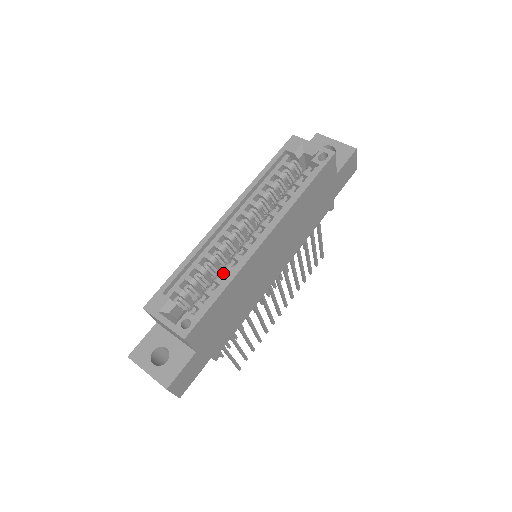
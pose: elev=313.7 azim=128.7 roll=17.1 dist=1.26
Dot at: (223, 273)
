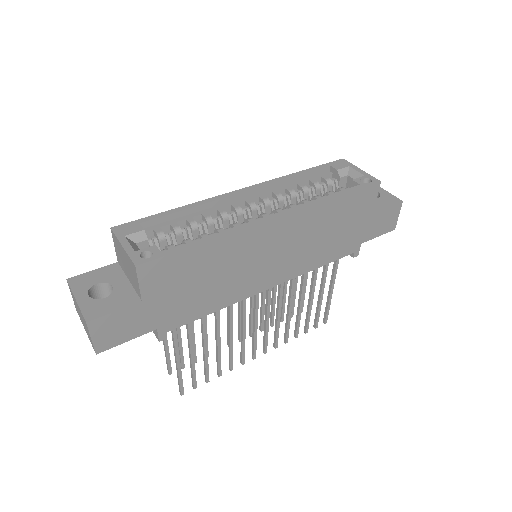
Dot at: occluded
